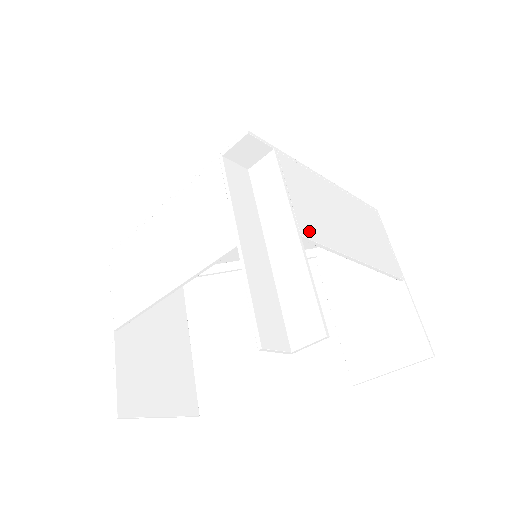
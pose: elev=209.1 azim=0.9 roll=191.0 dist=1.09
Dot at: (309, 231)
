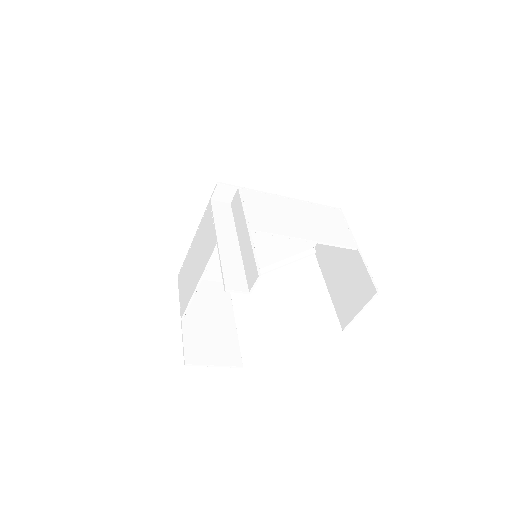
Dot at: (259, 227)
